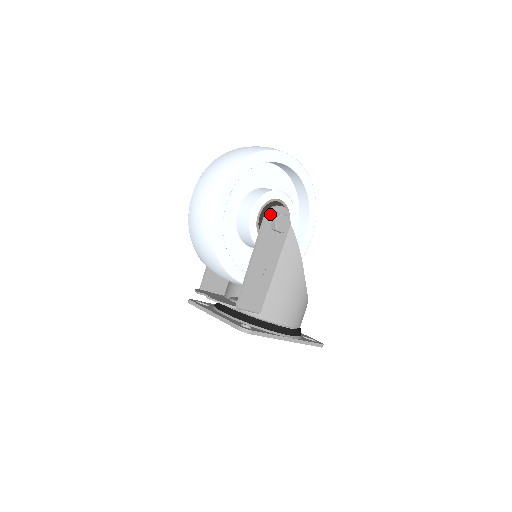
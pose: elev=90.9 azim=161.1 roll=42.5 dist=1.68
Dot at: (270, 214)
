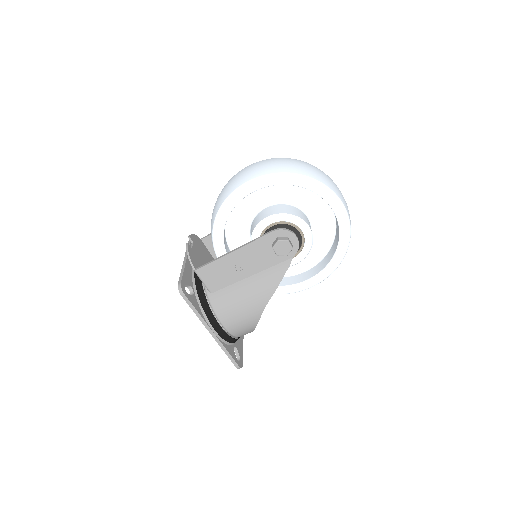
Dot at: (280, 232)
